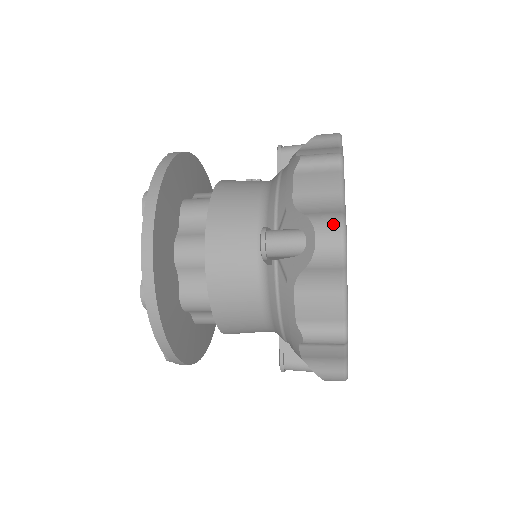
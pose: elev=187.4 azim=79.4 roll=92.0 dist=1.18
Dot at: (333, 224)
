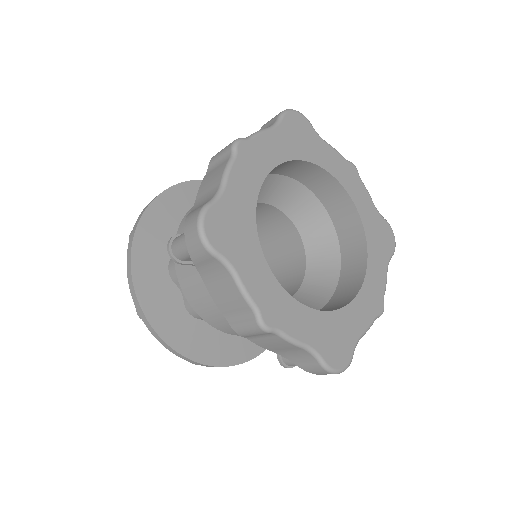
Dot at: (194, 217)
